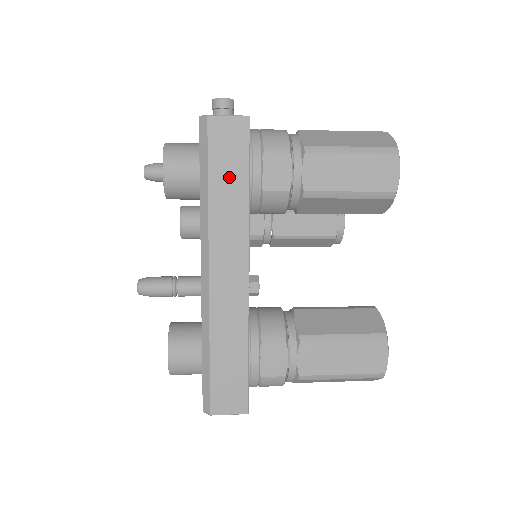
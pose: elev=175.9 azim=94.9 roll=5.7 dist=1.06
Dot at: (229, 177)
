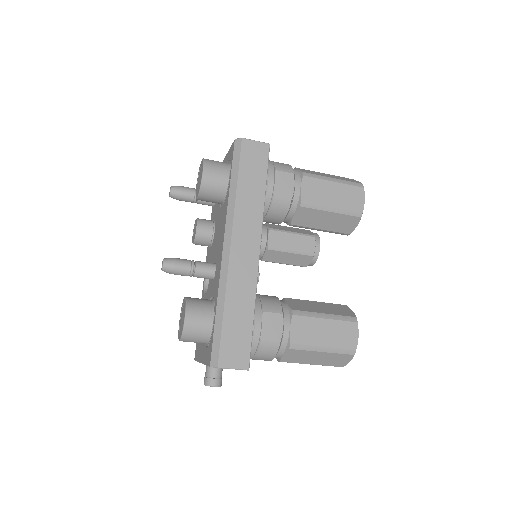
Dot at: (252, 180)
